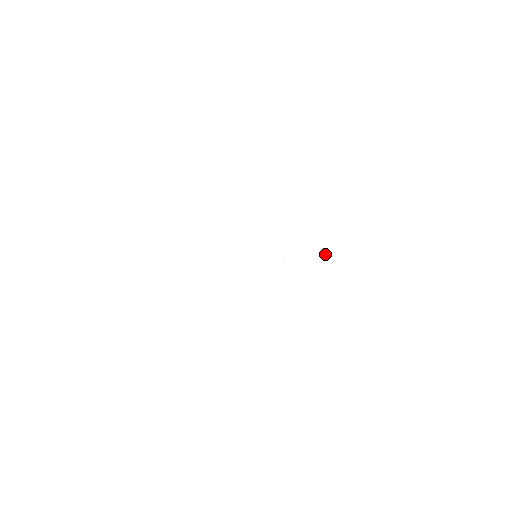
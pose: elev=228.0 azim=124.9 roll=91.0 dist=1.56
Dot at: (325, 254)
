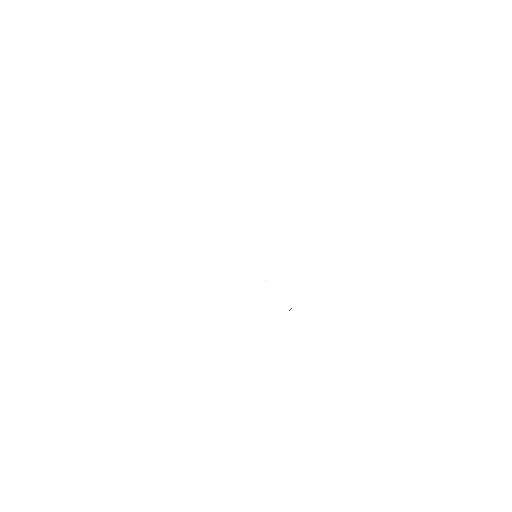
Dot at: occluded
